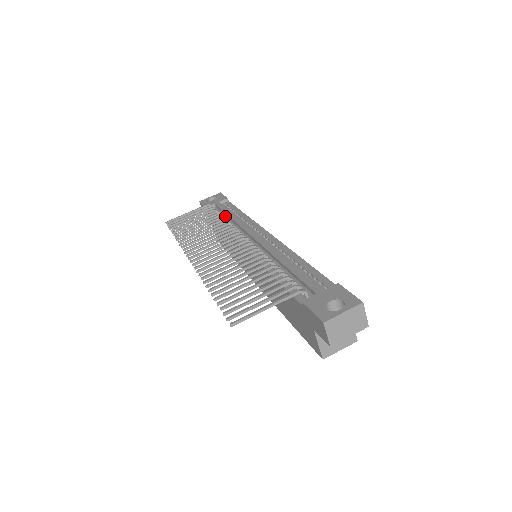
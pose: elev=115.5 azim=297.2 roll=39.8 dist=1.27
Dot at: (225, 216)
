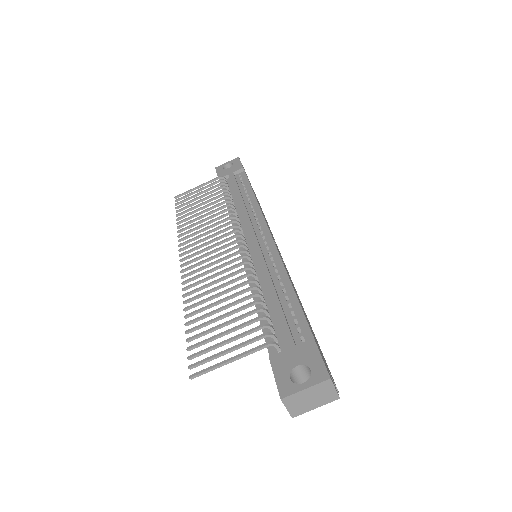
Dot at: occluded
